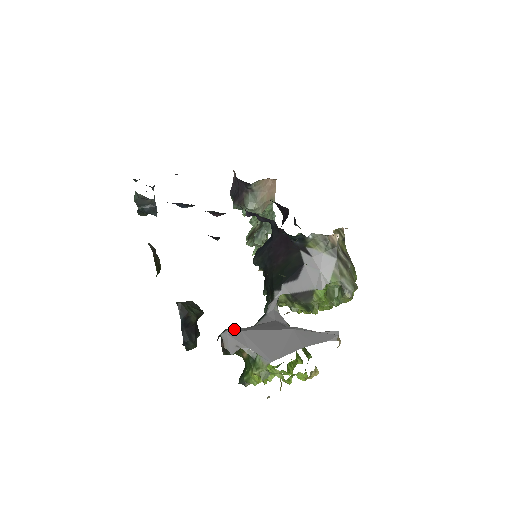
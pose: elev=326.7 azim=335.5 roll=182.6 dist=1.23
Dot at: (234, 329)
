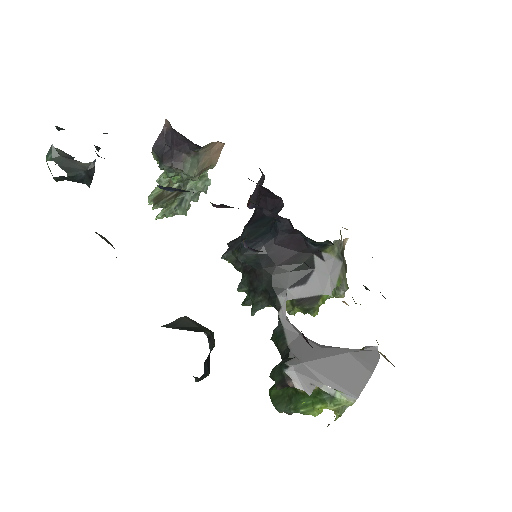
Dot at: (295, 362)
